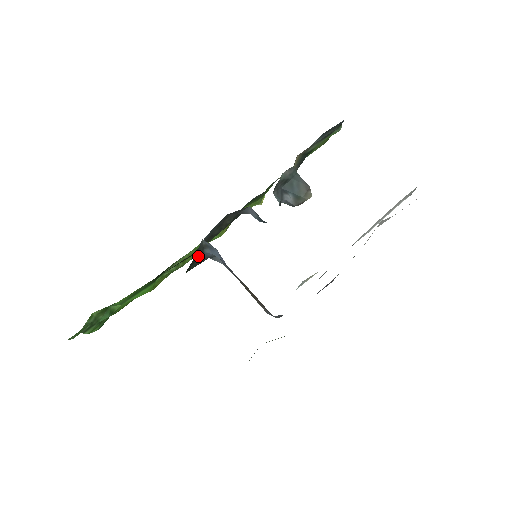
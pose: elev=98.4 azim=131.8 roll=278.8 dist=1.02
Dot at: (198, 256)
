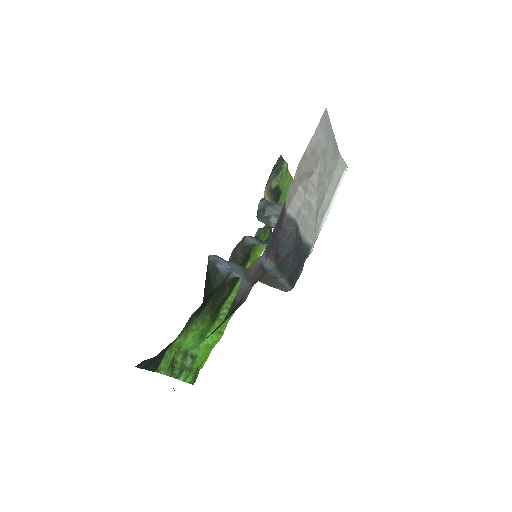
Dot at: (213, 270)
